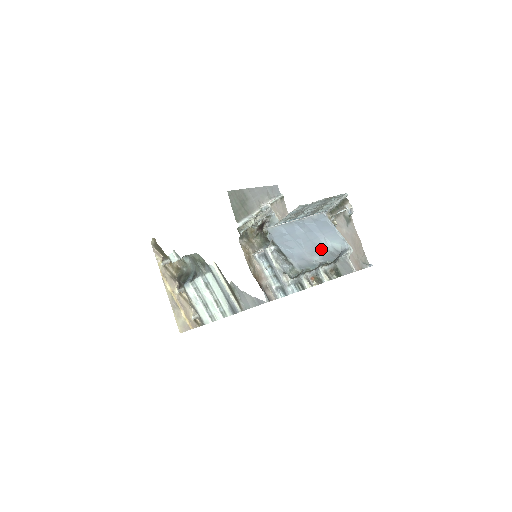
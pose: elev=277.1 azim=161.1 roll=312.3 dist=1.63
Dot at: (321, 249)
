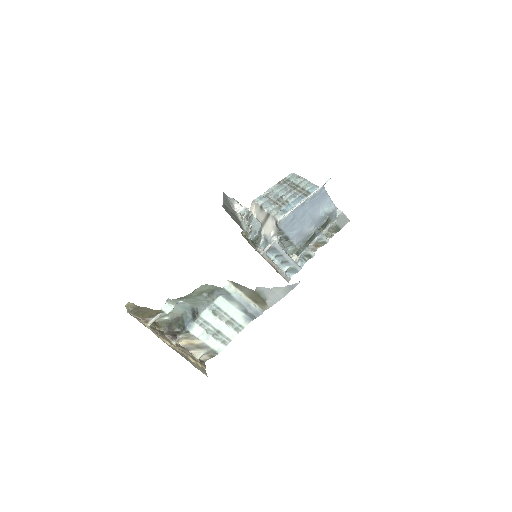
Dot at: (317, 218)
